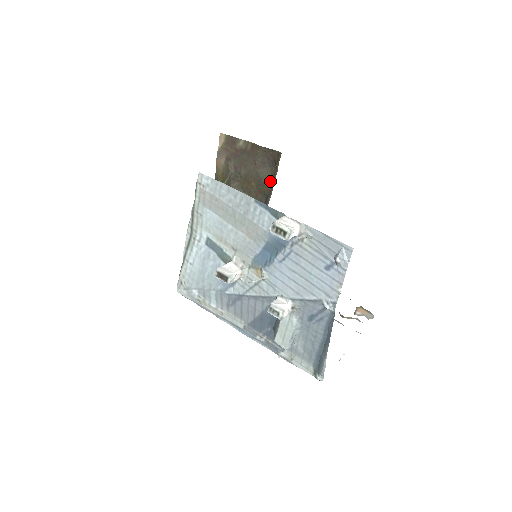
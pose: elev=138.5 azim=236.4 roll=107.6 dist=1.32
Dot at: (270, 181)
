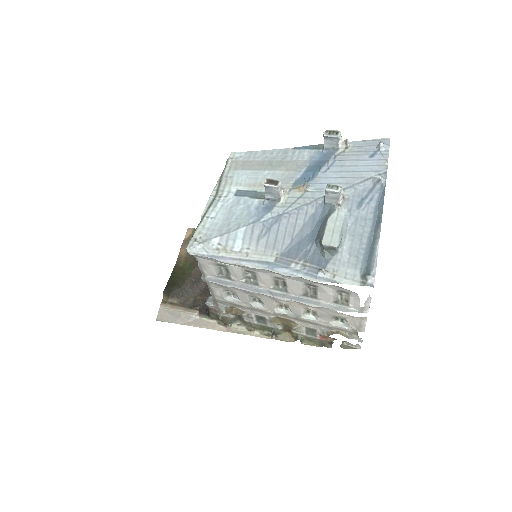
Dot at: occluded
